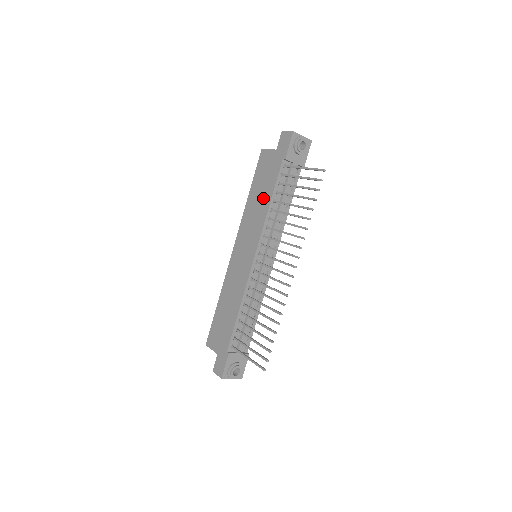
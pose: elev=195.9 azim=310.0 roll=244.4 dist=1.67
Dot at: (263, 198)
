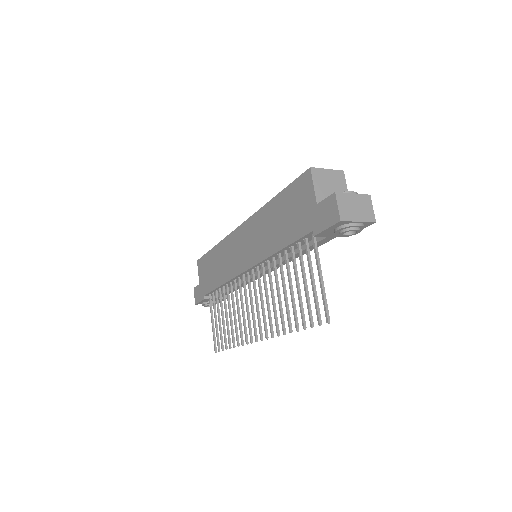
Dot at: (277, 233)
